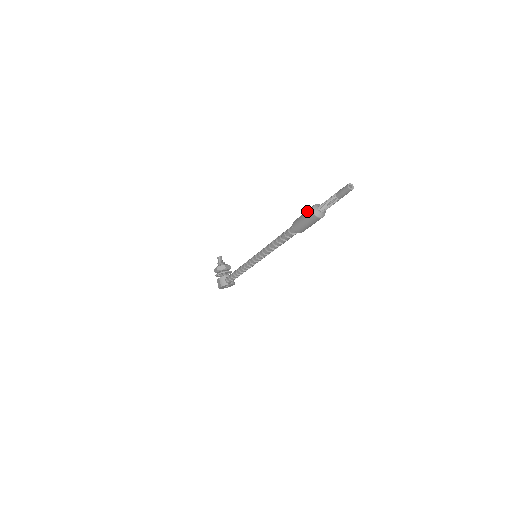
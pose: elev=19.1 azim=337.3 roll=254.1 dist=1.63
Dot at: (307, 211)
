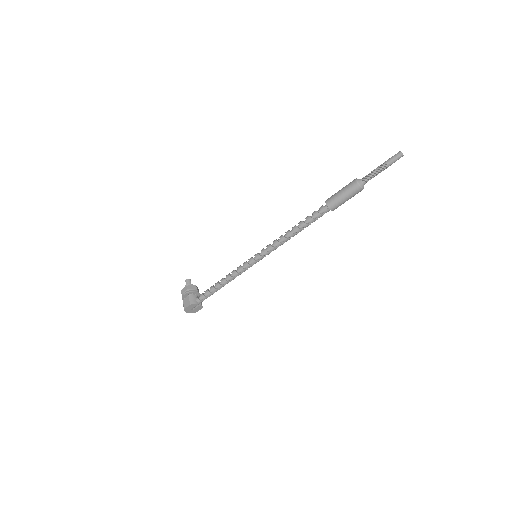
Dot at: (348, 184)
